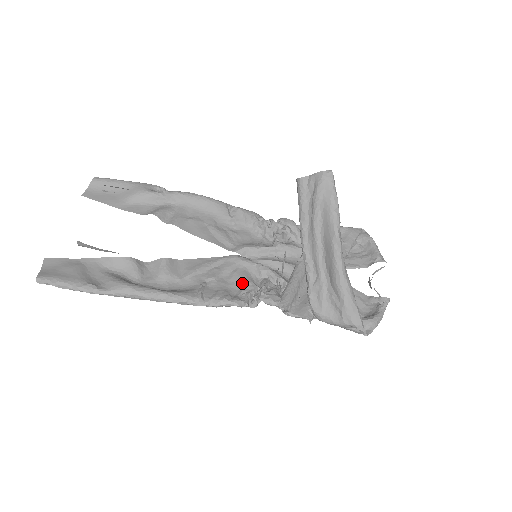
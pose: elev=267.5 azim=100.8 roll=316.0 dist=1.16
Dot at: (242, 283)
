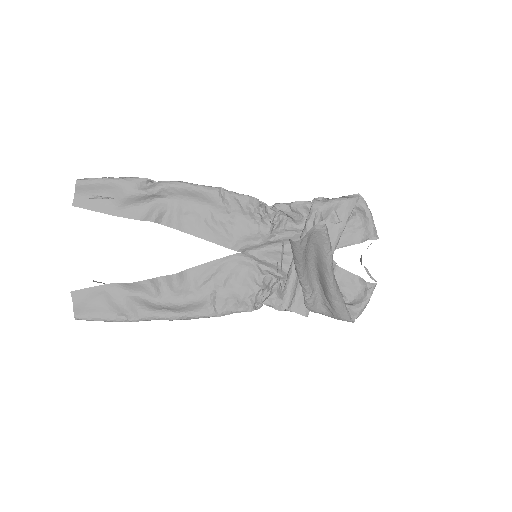
Dot at: (247, 285)
